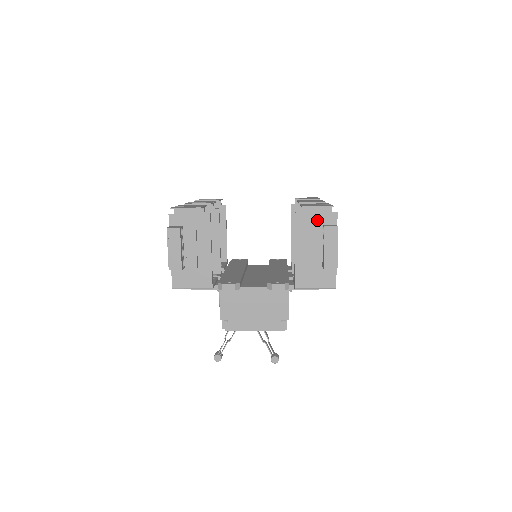
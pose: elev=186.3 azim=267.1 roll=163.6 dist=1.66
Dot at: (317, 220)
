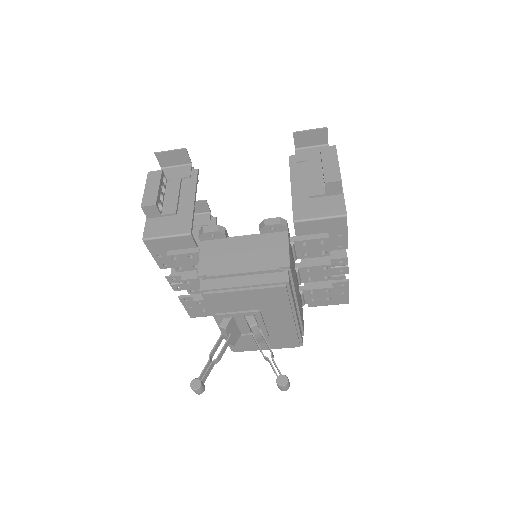
Dot at: (314, 157)
